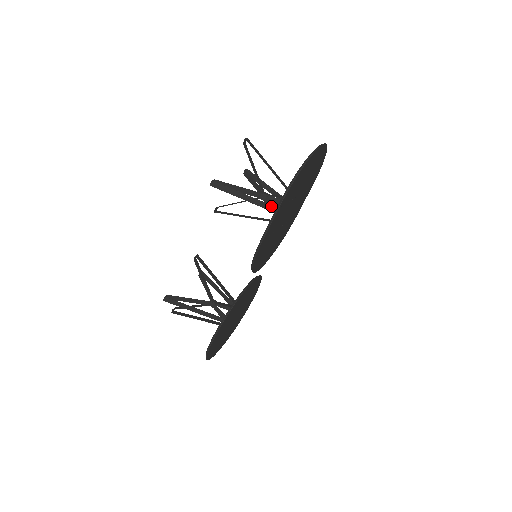
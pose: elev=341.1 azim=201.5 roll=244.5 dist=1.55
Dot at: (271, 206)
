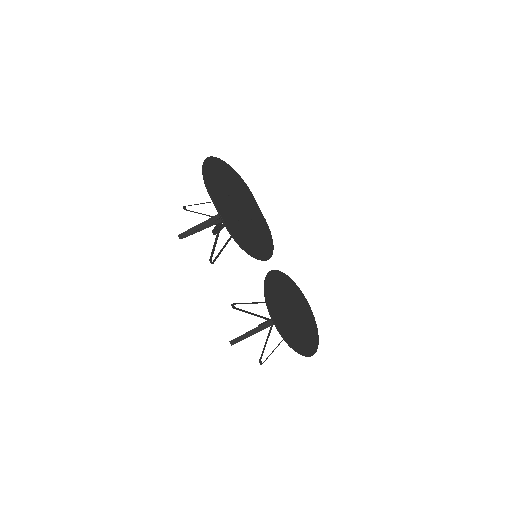
Dot at: occluded
